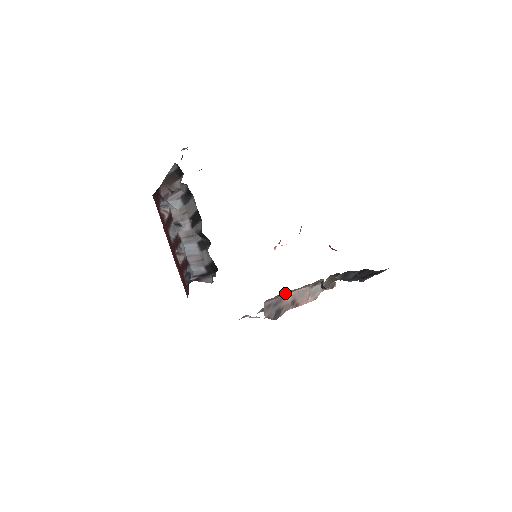
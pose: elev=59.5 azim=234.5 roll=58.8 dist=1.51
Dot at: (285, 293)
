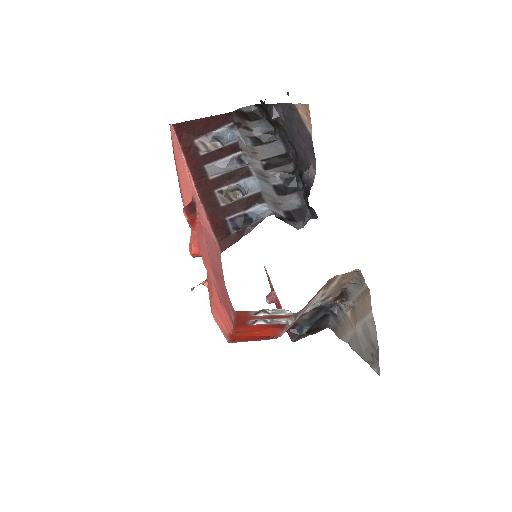
Dot at: (342, 279)
